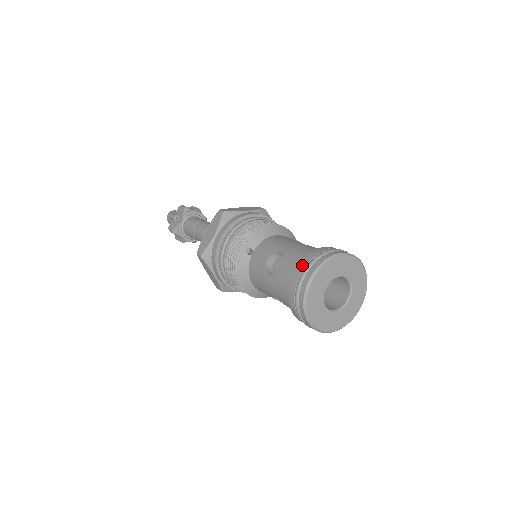
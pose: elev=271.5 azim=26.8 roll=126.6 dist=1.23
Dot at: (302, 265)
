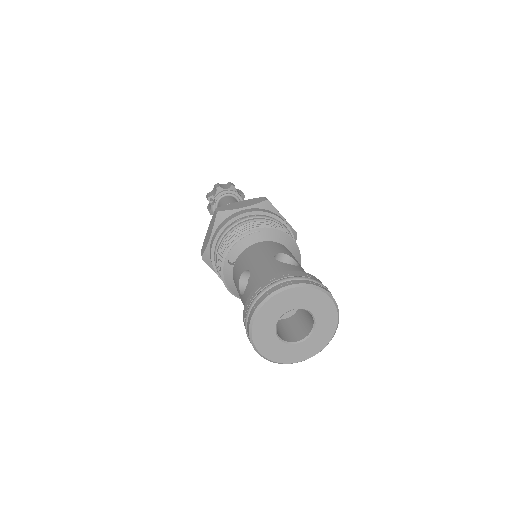
Dot at: (251, 297)
